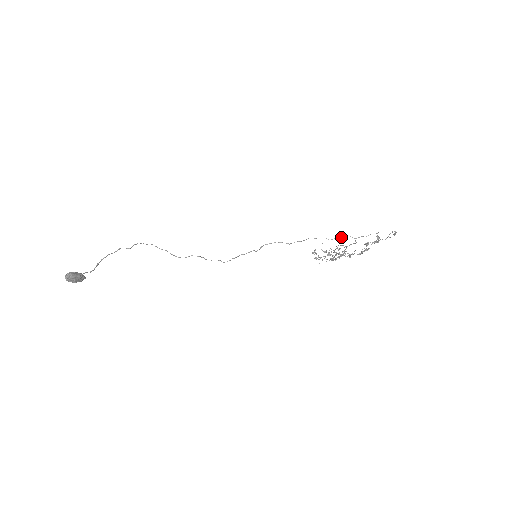
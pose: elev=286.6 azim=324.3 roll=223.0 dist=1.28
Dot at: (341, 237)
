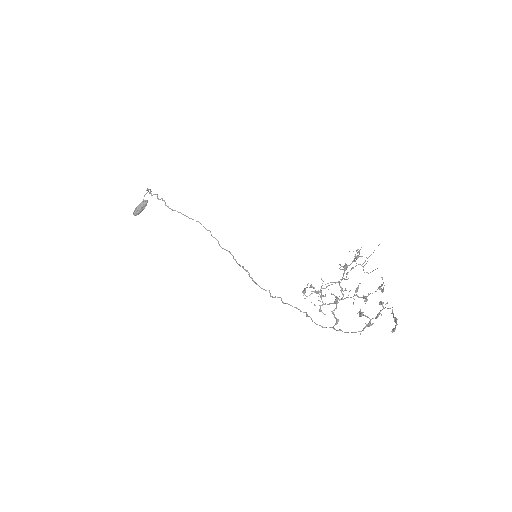
Dot at: occluded
